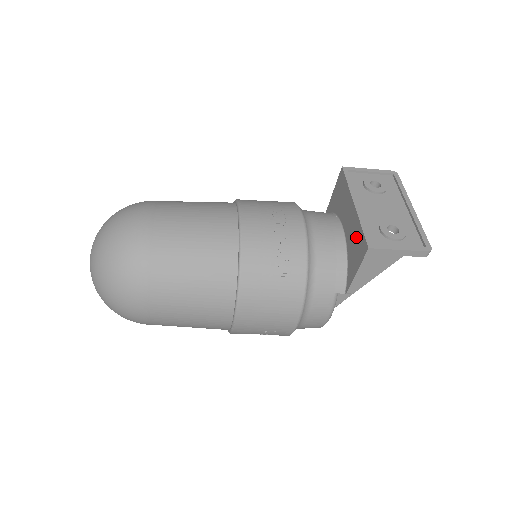
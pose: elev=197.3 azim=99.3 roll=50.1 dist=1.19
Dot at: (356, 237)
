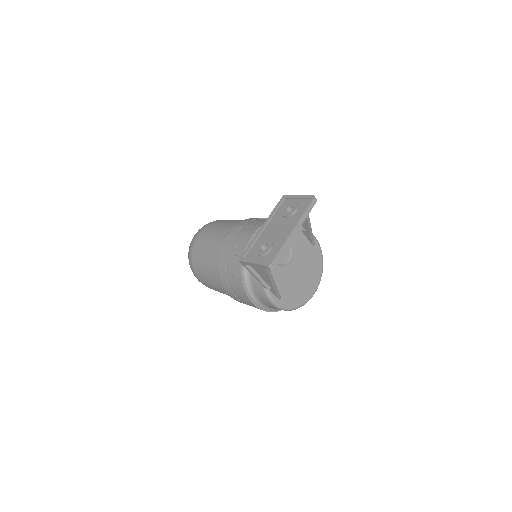
Dot at: occluded
